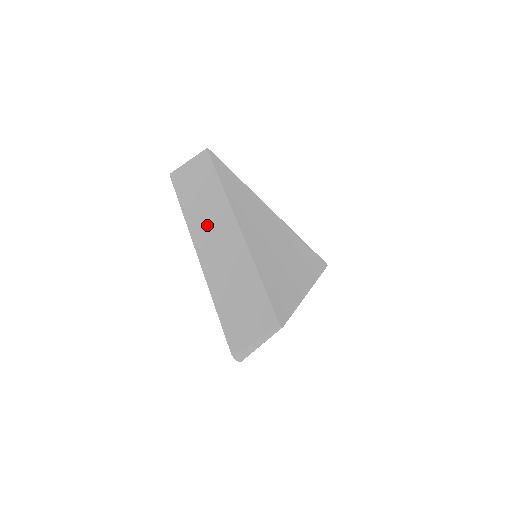
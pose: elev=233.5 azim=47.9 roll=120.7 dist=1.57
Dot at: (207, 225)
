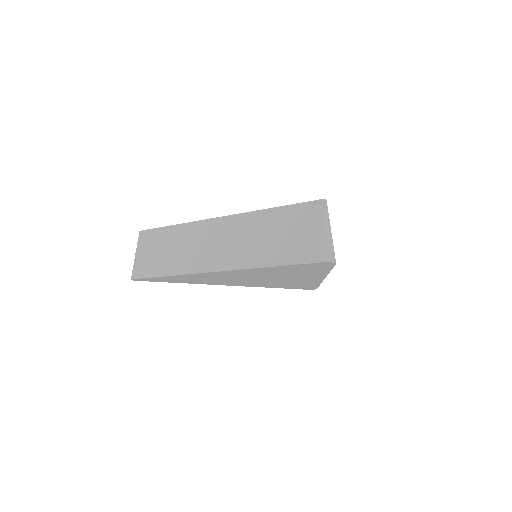
Dot at: (196, 251)
